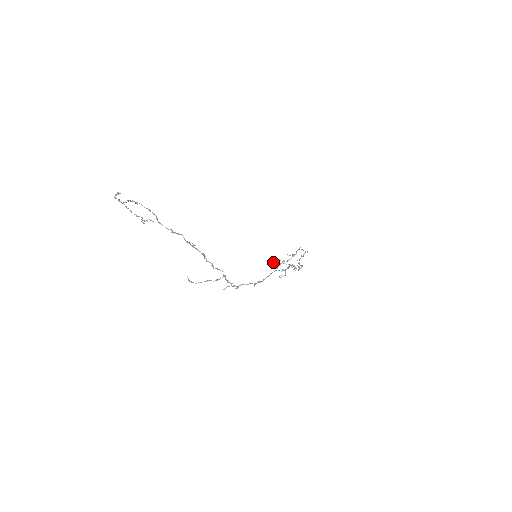
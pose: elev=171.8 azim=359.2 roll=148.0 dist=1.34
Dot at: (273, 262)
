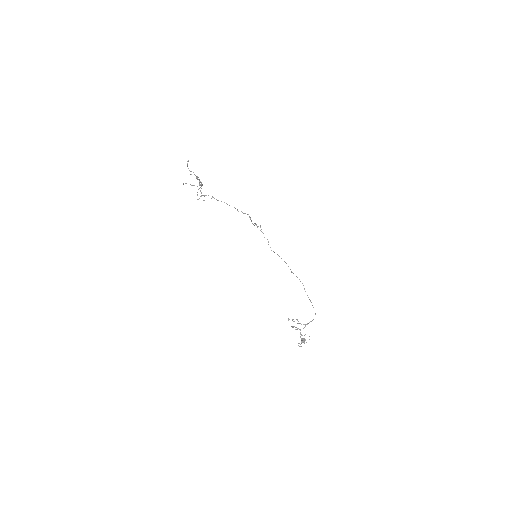
Dot at: (292, 320)
